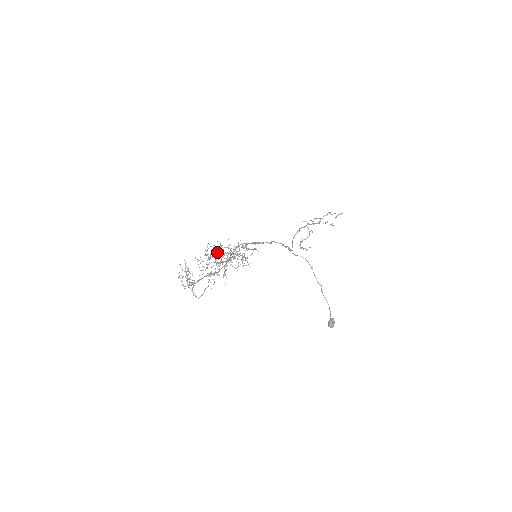
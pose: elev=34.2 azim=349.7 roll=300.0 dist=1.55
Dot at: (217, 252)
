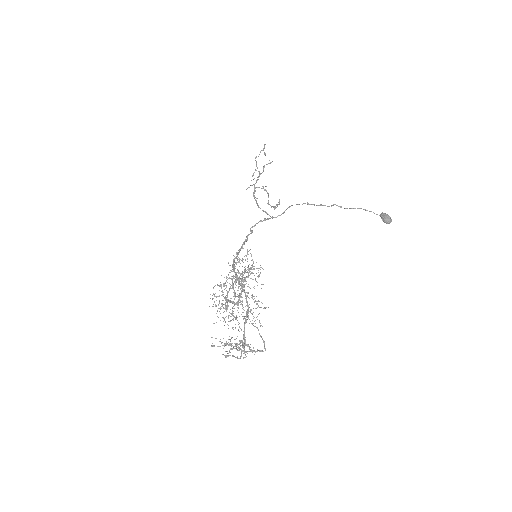
Dot at: occluded
